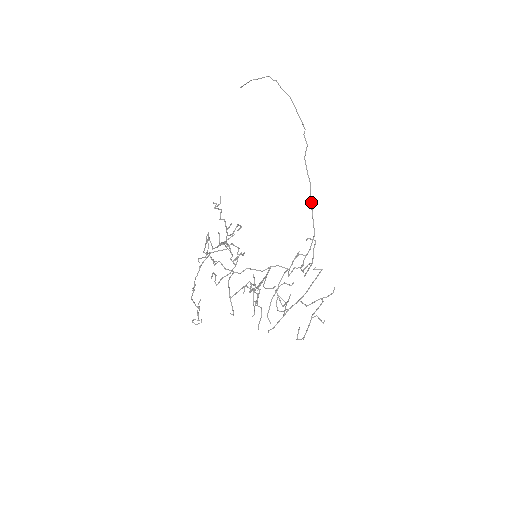
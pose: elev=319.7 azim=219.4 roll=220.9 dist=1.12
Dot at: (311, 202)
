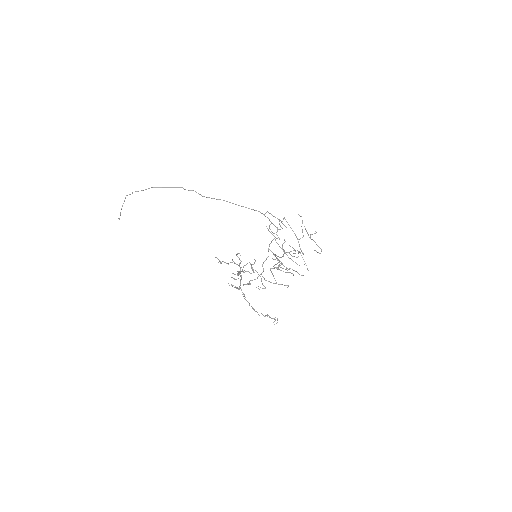
Dot at: occluded
